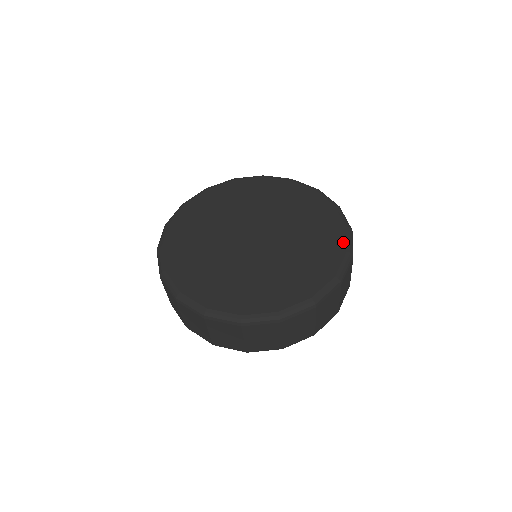
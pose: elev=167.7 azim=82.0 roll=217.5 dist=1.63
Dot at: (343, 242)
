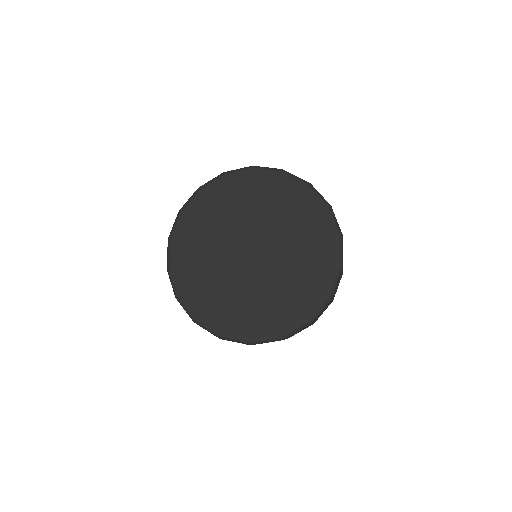
Dot at: (327, 283)
